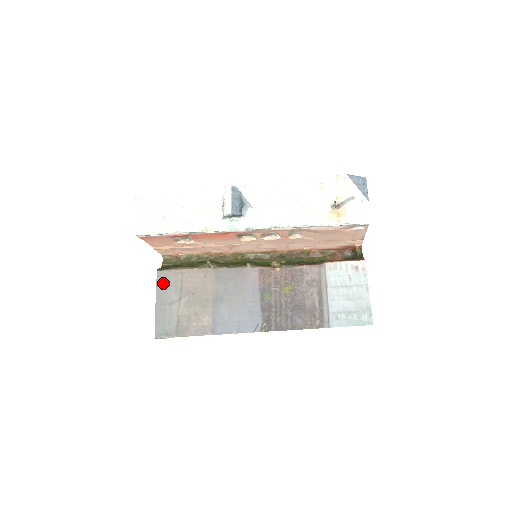
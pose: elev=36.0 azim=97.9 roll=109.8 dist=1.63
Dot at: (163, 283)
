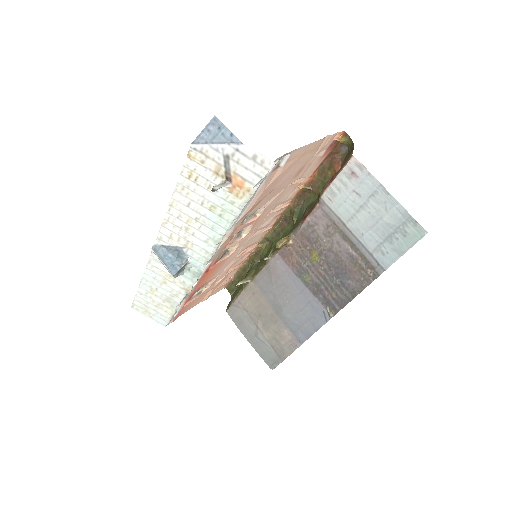
Dot at: (237, 320)
